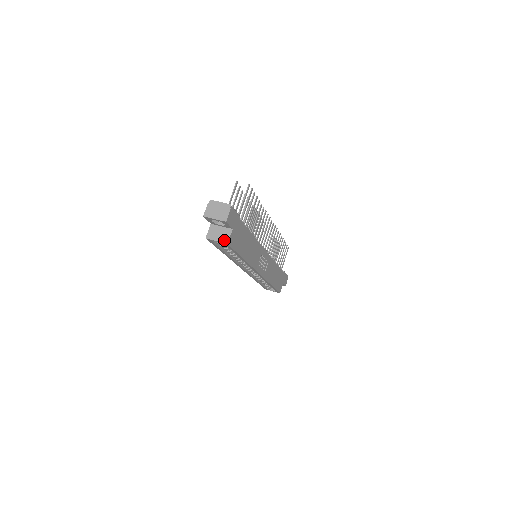
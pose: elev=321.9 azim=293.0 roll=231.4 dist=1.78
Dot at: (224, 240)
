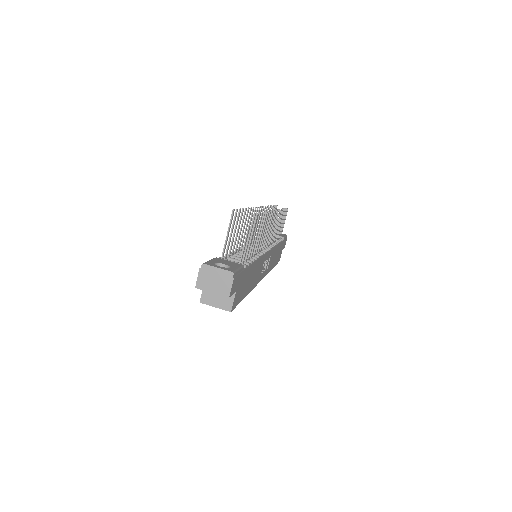
Dot at: (226, 307)
